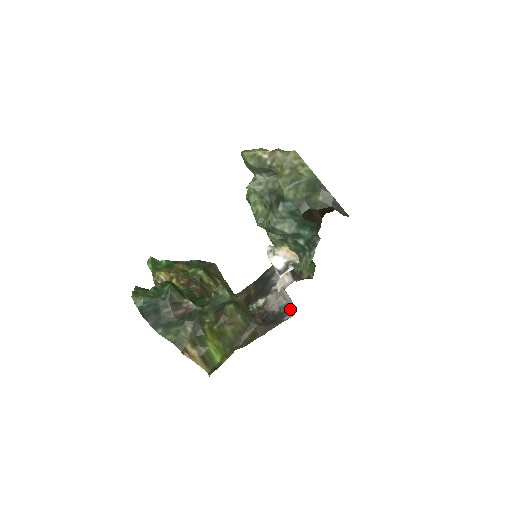
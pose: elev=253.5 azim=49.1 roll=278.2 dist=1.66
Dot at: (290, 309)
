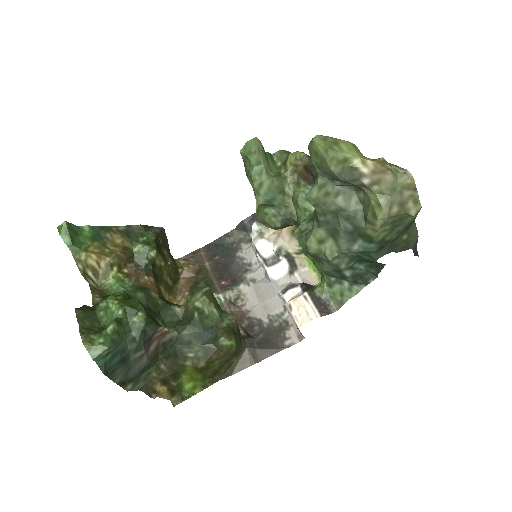
Dot at: (290, 328)
